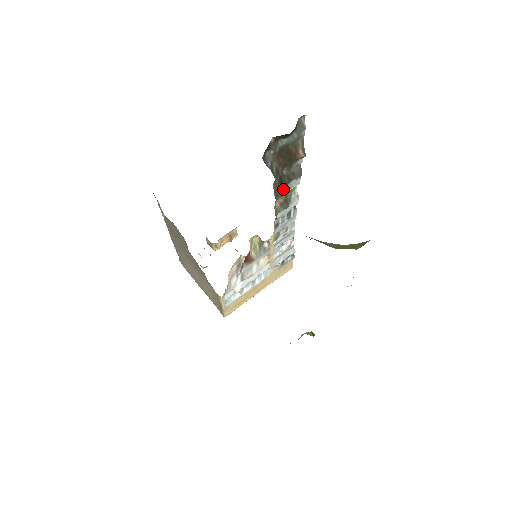
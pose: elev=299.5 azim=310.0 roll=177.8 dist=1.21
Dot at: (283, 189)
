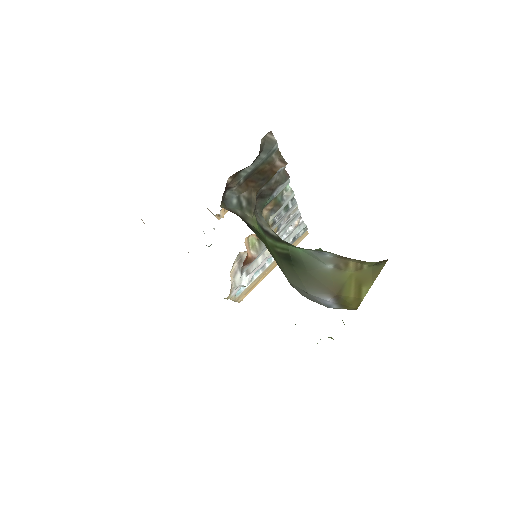
Dot at: (268, 199)
